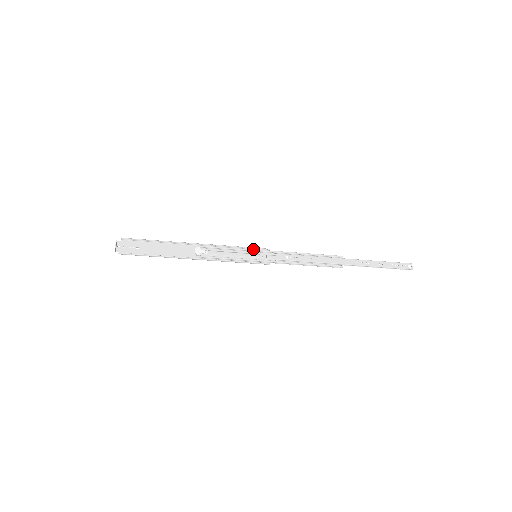
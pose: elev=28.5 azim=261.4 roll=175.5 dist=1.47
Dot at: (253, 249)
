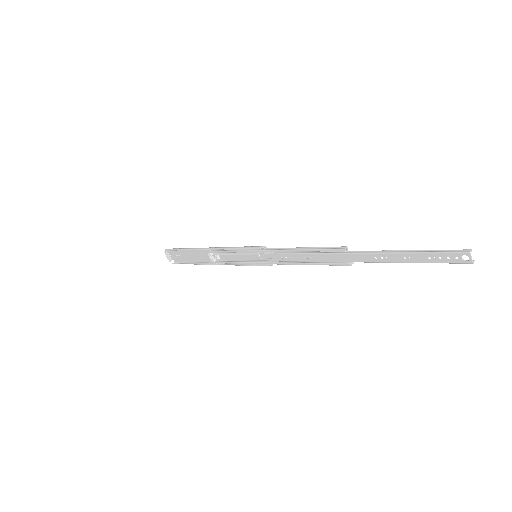
Dot at: (248, 251)
